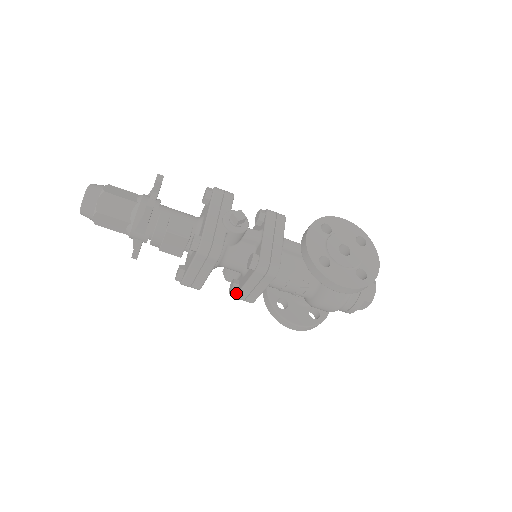
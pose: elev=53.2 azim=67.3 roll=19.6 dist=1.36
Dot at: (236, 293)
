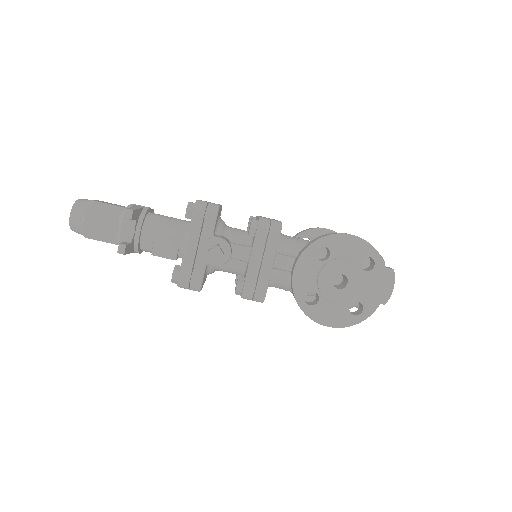
Dot at: occluded
